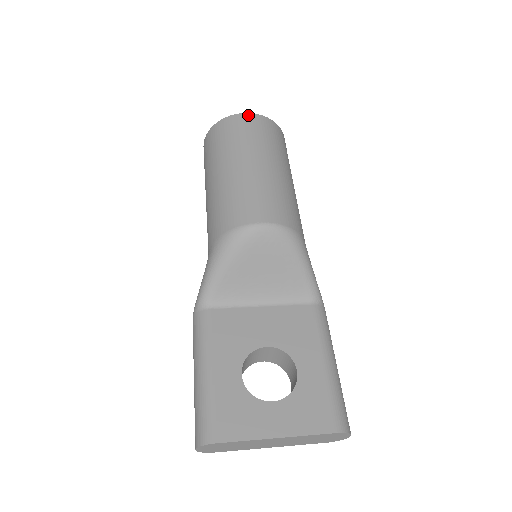
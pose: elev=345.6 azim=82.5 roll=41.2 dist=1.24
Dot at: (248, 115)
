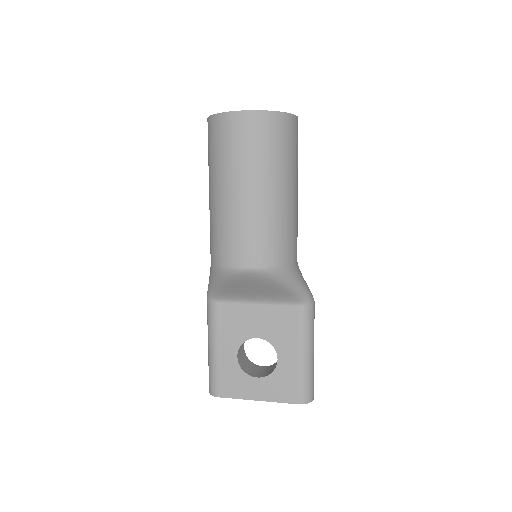
Dot at: (243, 115)
